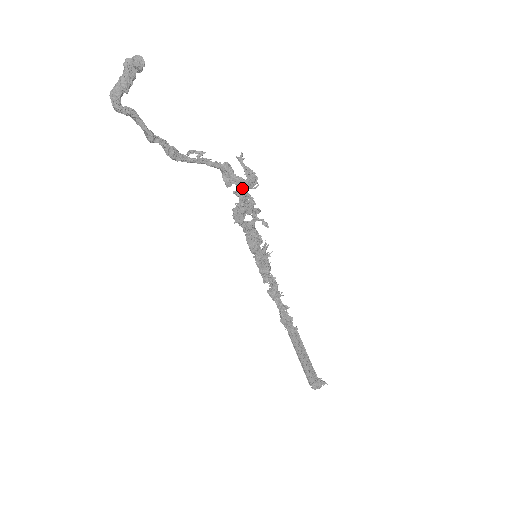
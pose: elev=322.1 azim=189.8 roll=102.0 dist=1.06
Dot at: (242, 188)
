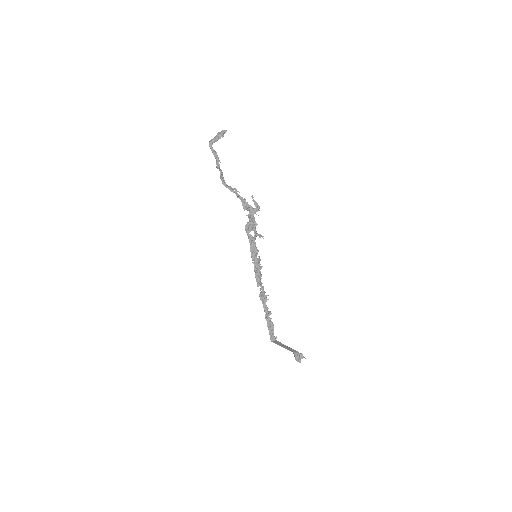
Dot at: (252, 211)
